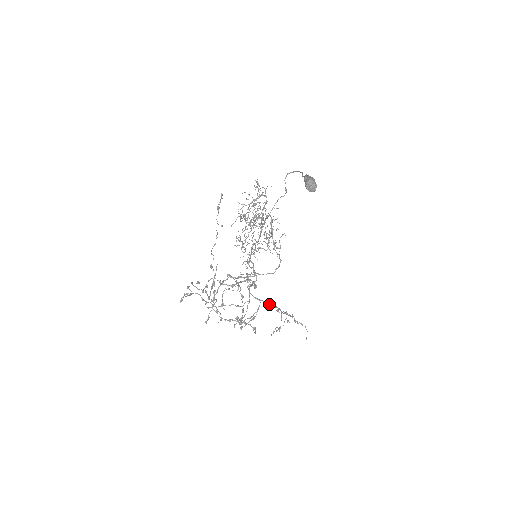
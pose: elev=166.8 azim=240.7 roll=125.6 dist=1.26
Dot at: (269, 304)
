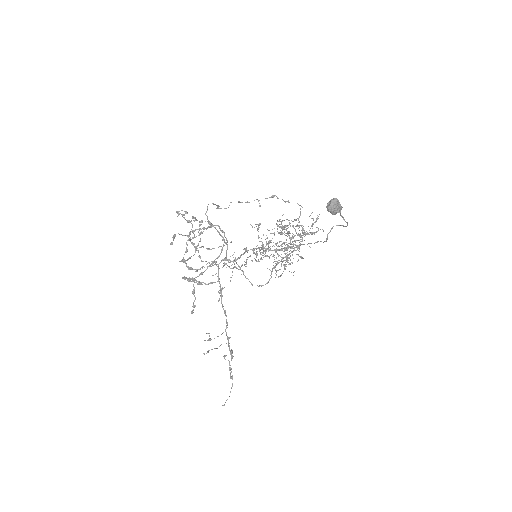
Dot at: (222, 295)
